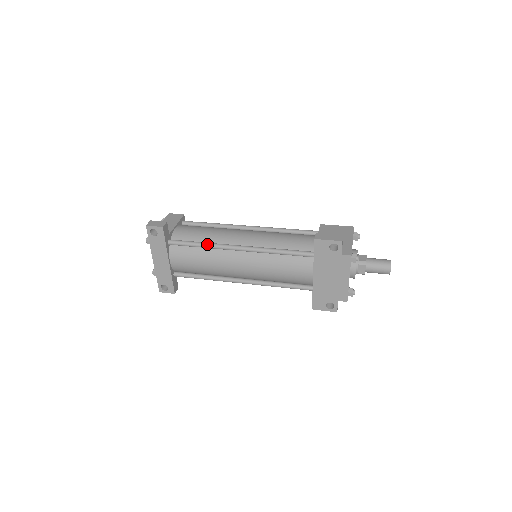
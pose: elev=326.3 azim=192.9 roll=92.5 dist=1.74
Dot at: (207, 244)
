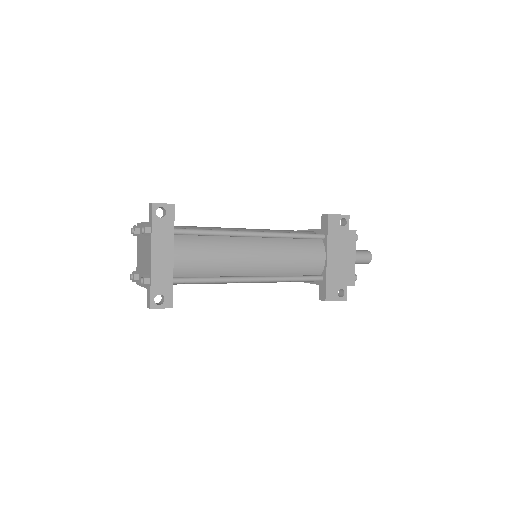
Dot at: (220, 230)
